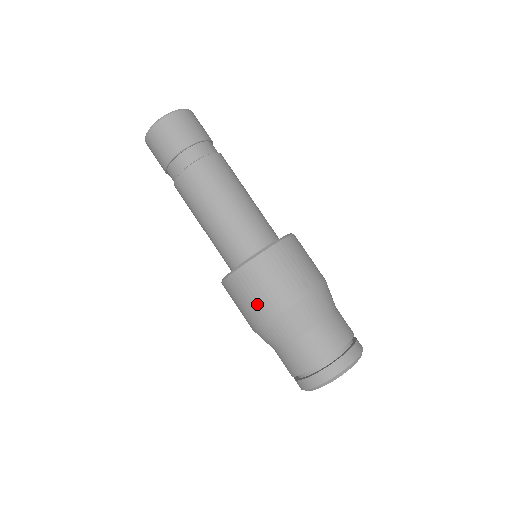
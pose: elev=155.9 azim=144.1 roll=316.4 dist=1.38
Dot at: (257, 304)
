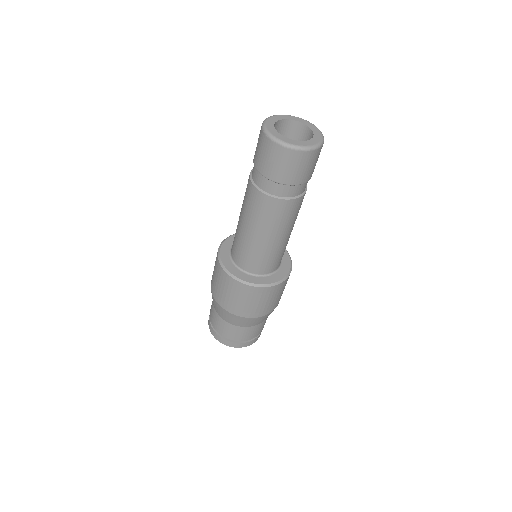
Dot at: (250, 308)
